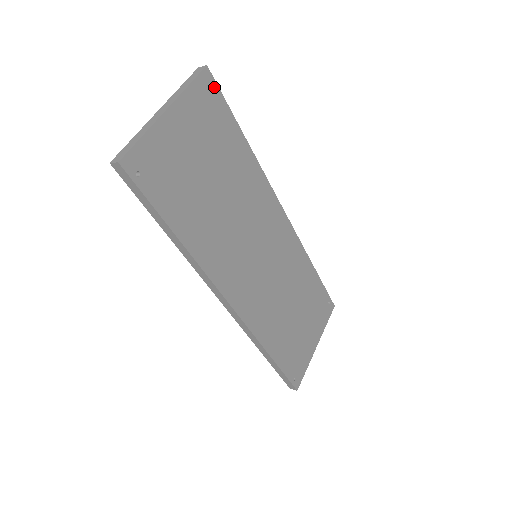
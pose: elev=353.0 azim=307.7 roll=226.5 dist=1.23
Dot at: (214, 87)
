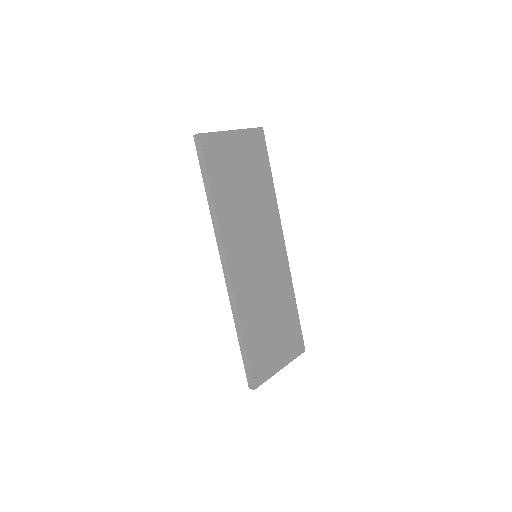
Dot at: (263, 140)
